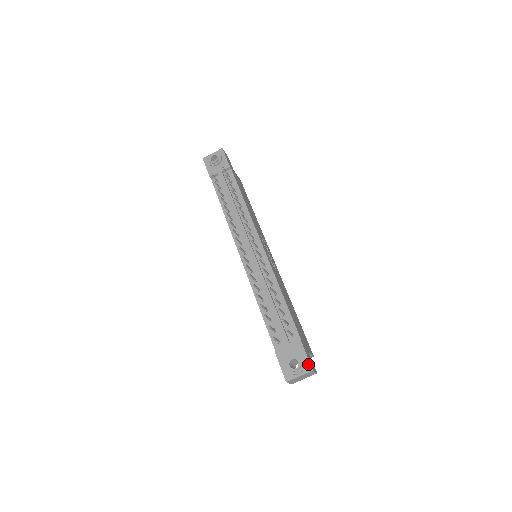
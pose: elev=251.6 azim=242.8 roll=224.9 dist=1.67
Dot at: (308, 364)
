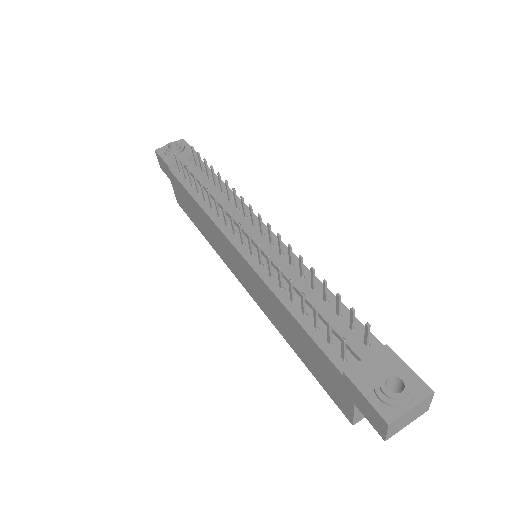
Dot at: (420, 383)
